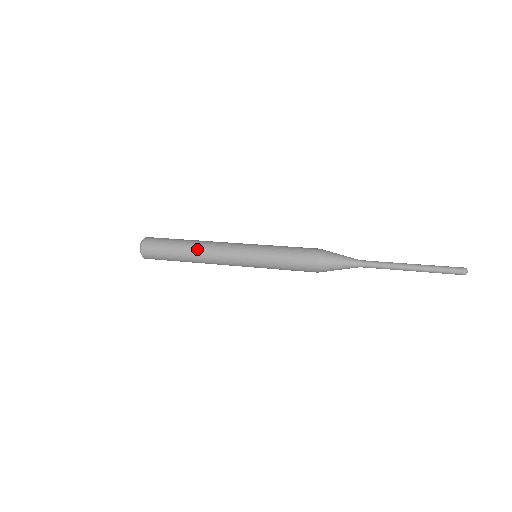
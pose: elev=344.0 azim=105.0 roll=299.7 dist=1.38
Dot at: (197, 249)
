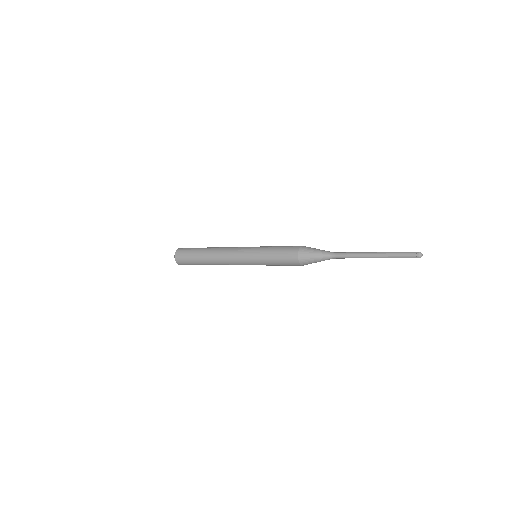
Dot at: (214, 249)
